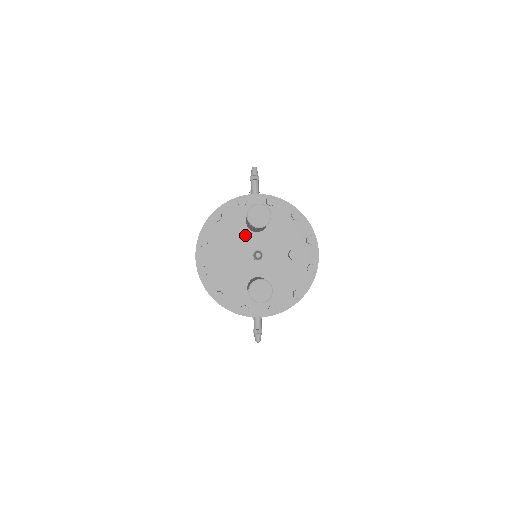
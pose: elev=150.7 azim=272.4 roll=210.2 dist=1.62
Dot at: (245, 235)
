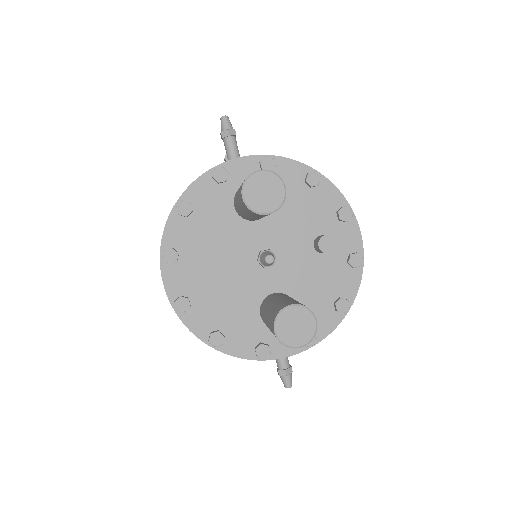
Dot at: (237, 229)
